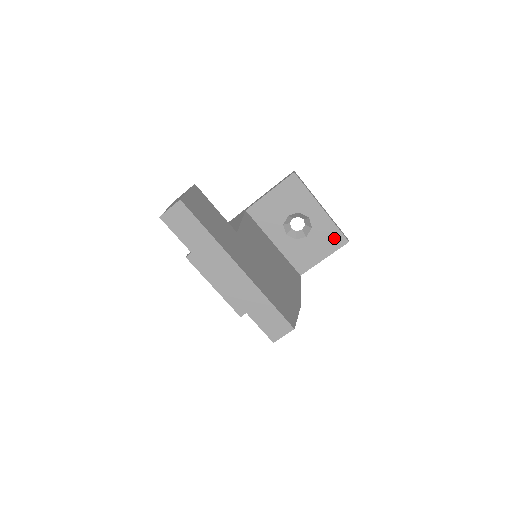
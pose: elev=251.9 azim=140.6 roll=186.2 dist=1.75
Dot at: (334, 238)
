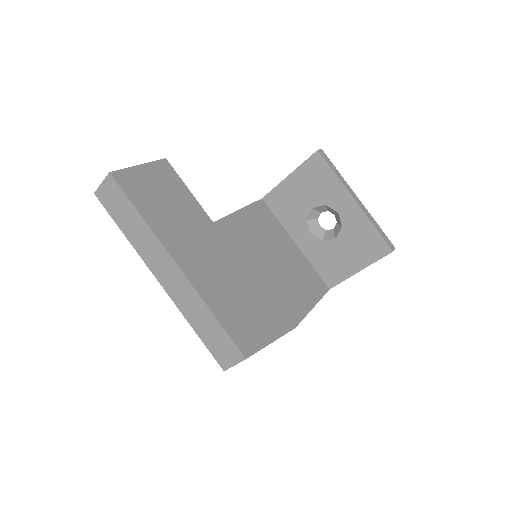
Dot at: (372, 244)
